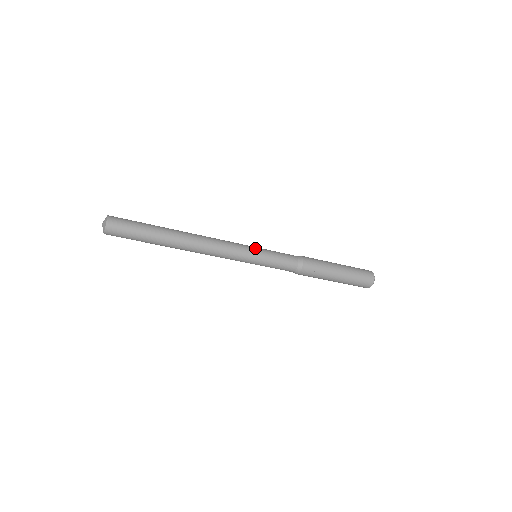
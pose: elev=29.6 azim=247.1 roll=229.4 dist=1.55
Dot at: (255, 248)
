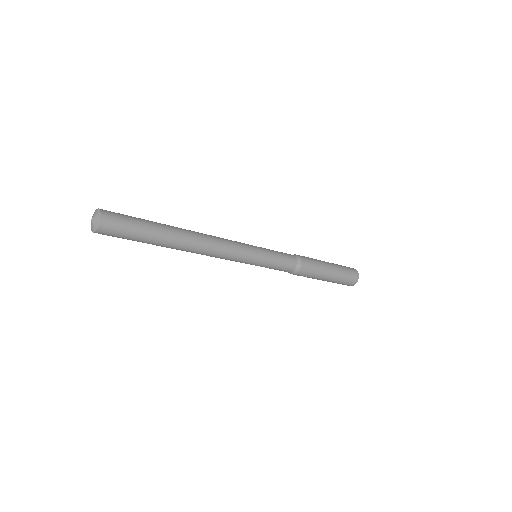
Dot at: (258, 258)
